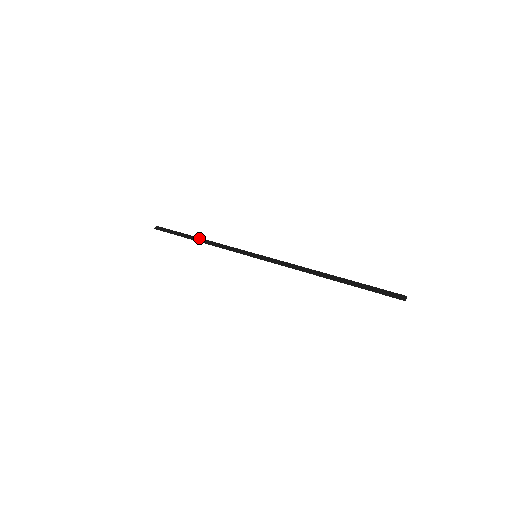
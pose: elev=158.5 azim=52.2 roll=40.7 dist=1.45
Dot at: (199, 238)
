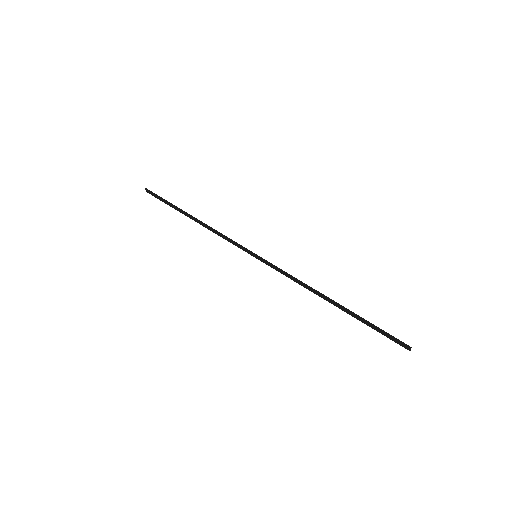
Dot at: (193, 218)
